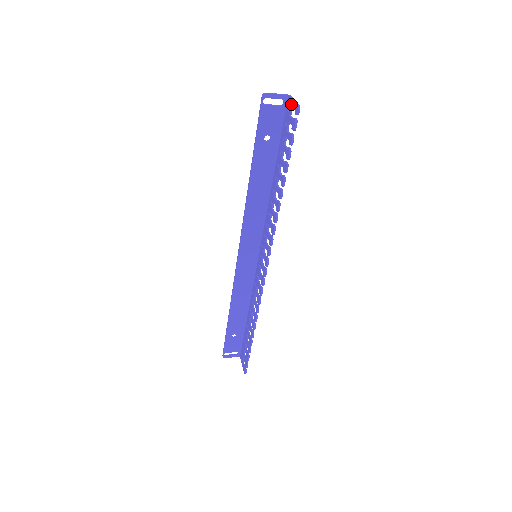
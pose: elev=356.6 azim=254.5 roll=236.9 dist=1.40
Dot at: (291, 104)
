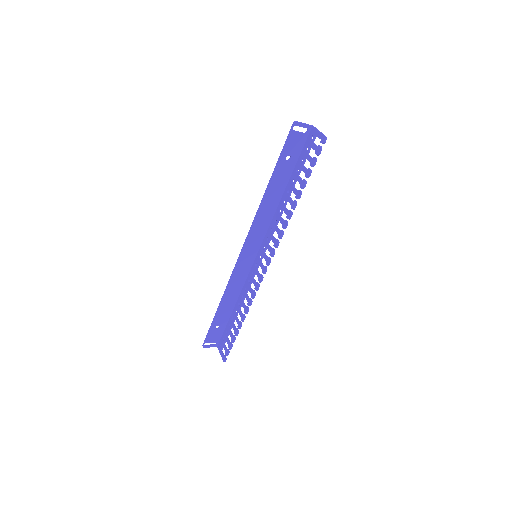
Dot at: (316, 134)
